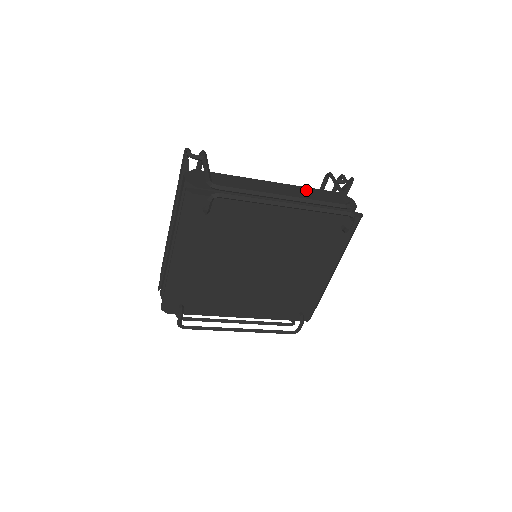
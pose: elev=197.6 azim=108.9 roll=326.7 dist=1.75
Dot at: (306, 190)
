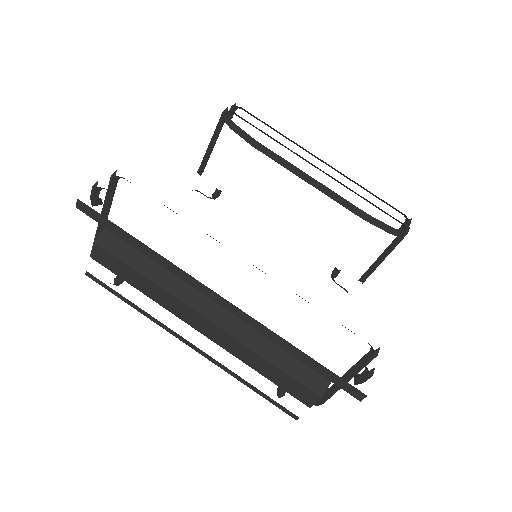
Dot at: occluded
